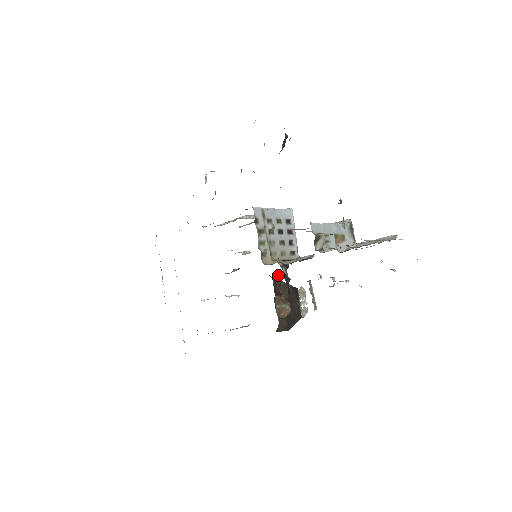
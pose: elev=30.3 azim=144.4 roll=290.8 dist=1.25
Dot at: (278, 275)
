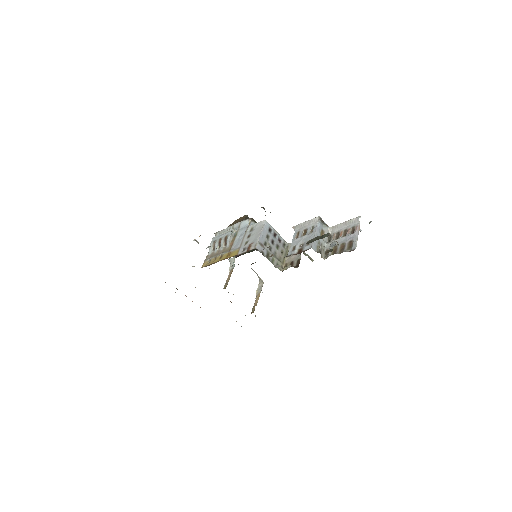
Dot at: occluded
